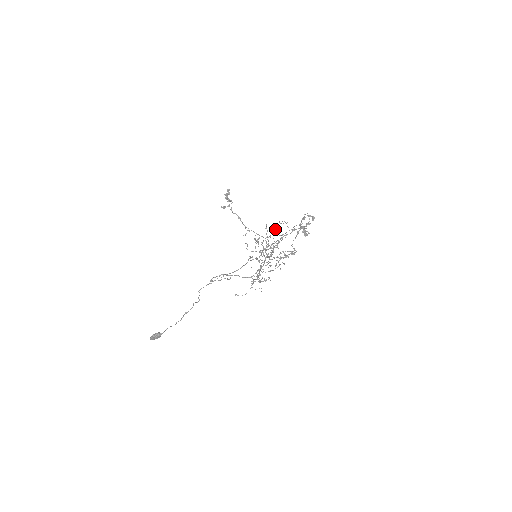
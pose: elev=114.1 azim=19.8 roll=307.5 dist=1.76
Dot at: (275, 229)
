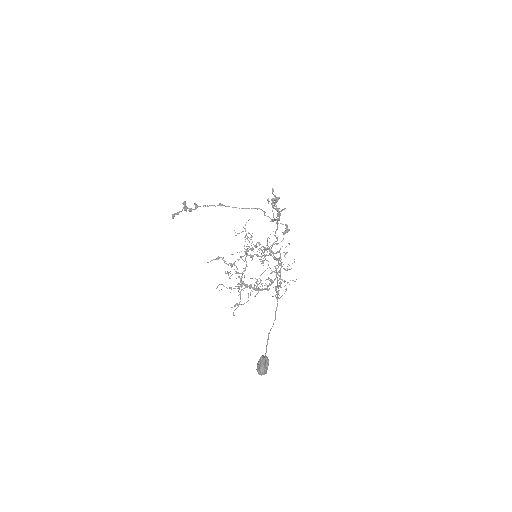
Dot at: (245, 236)
